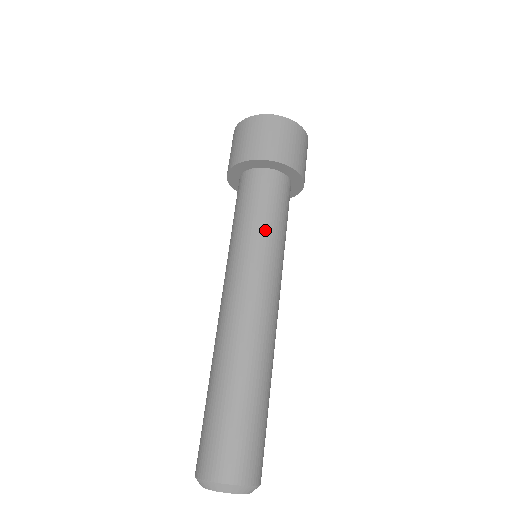
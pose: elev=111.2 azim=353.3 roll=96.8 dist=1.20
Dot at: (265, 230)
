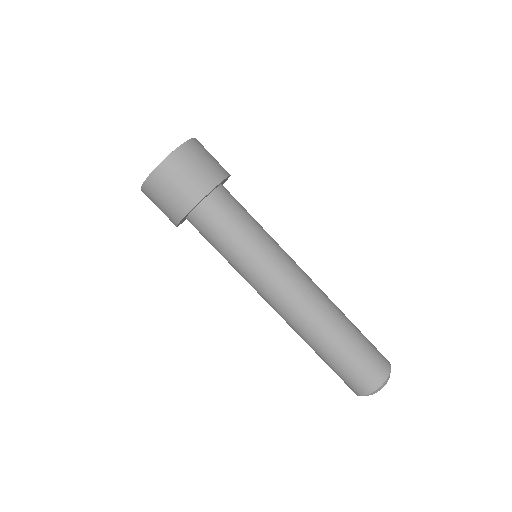
Dot at: (239, 254)
